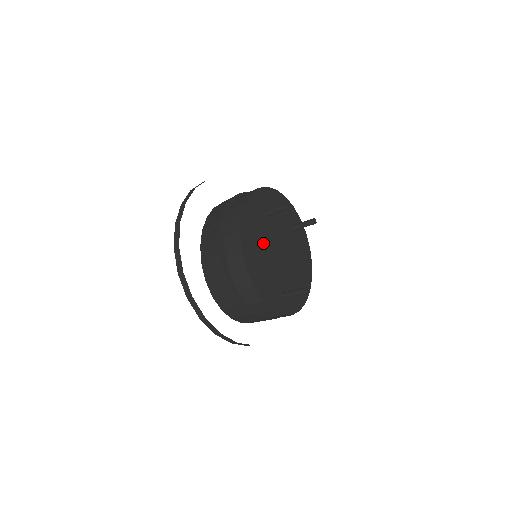
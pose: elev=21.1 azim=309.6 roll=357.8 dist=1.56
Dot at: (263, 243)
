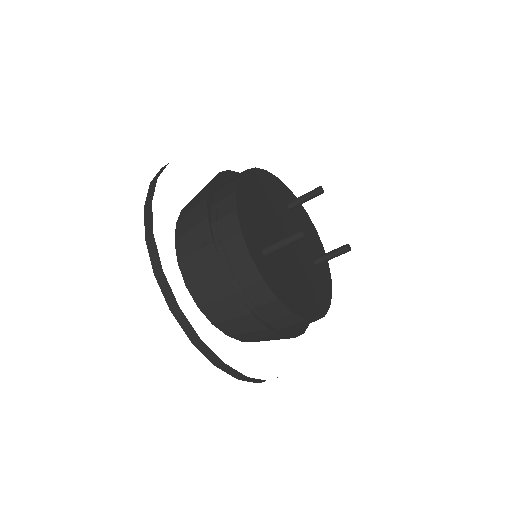
Dot at: (274, 208)
